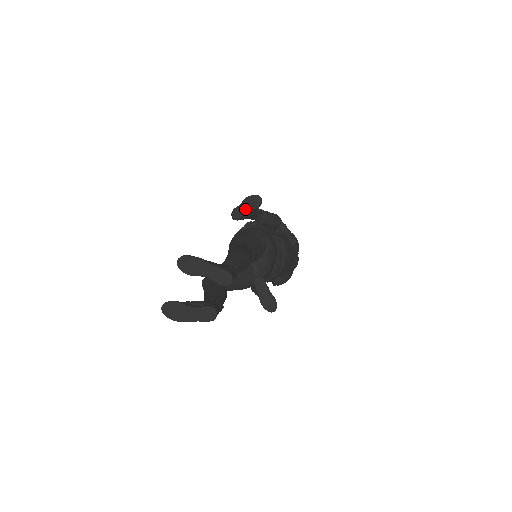
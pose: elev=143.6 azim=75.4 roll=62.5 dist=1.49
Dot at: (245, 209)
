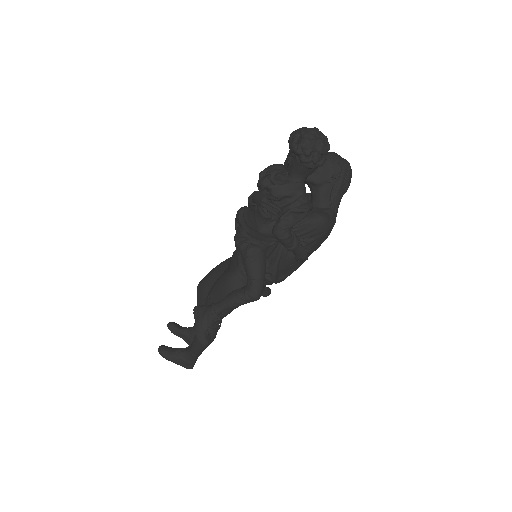
Dot at: occluded
